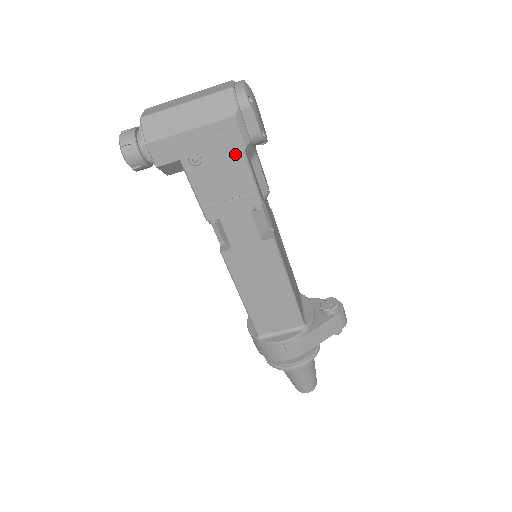
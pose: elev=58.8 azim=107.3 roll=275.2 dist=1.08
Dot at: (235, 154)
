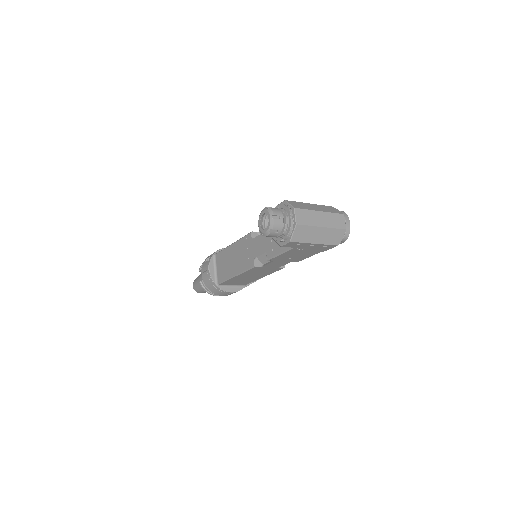
Dot at: (317, 251)
